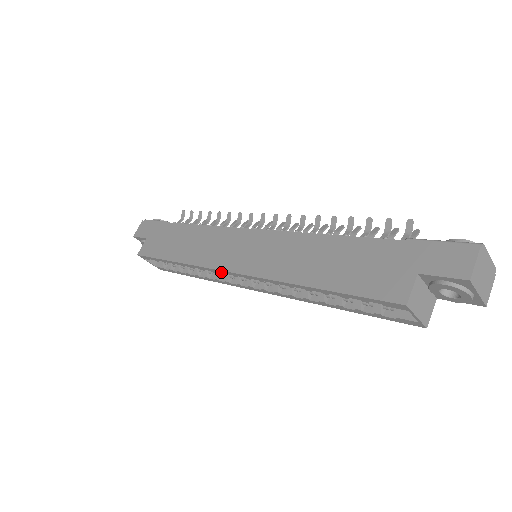
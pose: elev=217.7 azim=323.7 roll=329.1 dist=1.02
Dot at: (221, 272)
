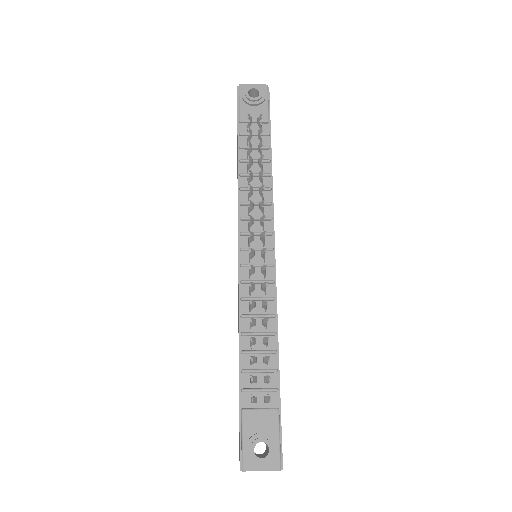
Dot at: occluded
